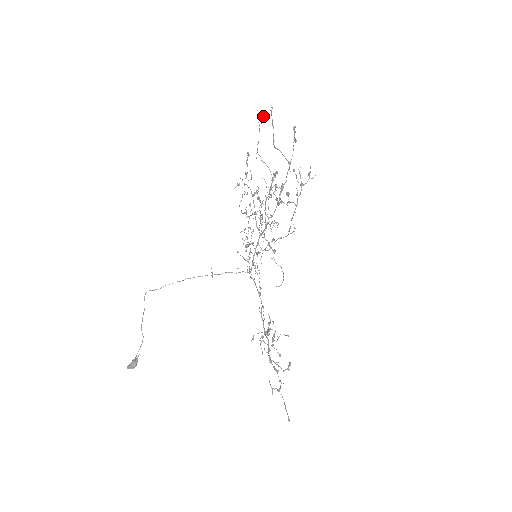
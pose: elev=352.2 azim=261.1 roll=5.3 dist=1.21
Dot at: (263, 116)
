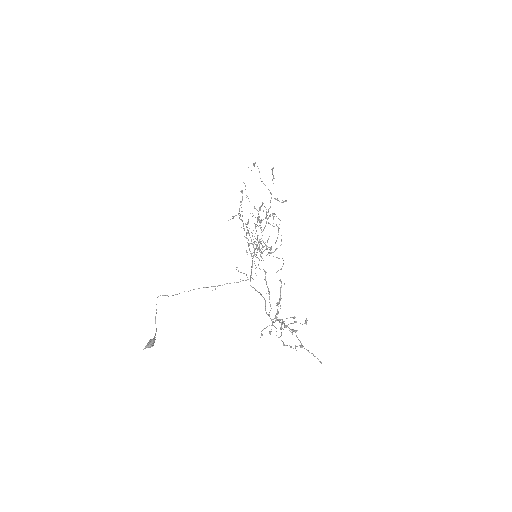
Dot at: occluded
